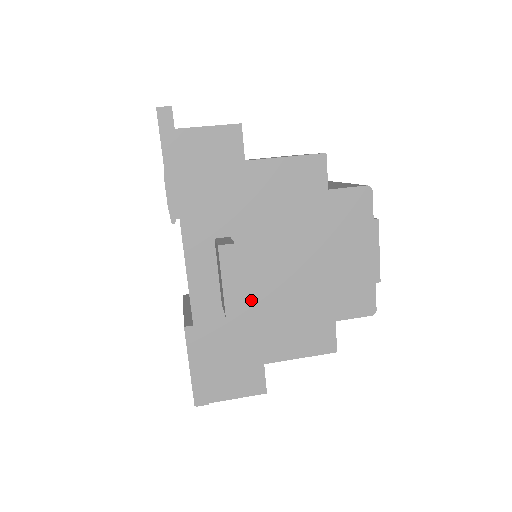
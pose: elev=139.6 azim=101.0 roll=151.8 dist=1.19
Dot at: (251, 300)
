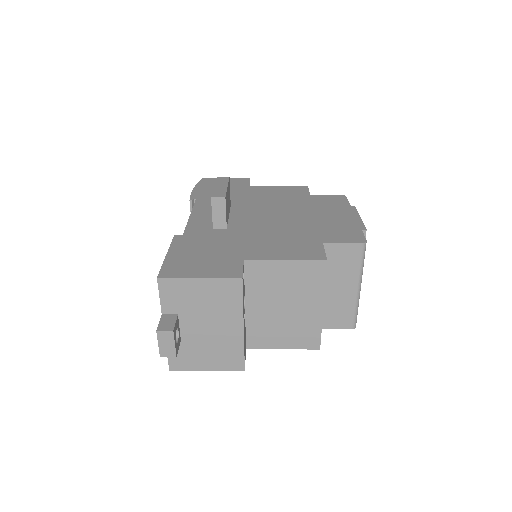
Dot at: (240, 228)
